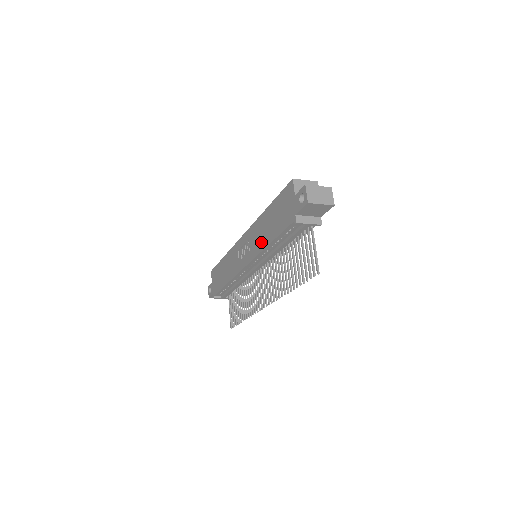
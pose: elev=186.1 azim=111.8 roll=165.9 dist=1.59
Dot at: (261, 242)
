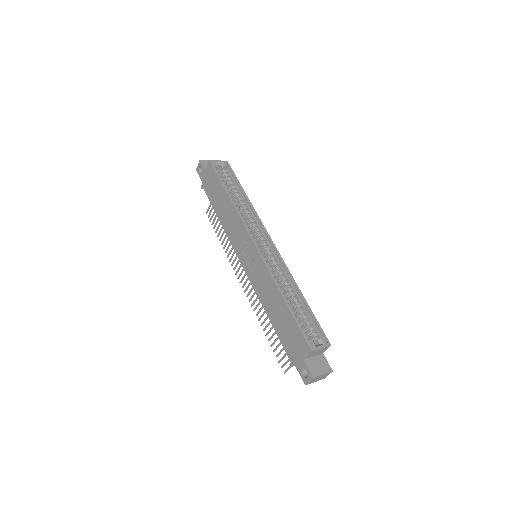
Dot at: (263, 297)
